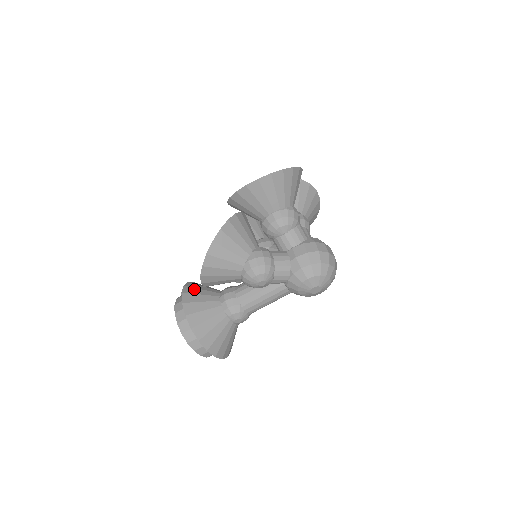
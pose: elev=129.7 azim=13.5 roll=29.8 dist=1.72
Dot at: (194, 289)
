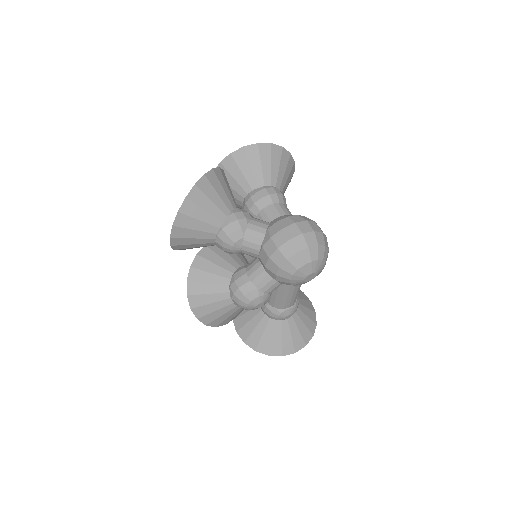
Dot at: occluded
